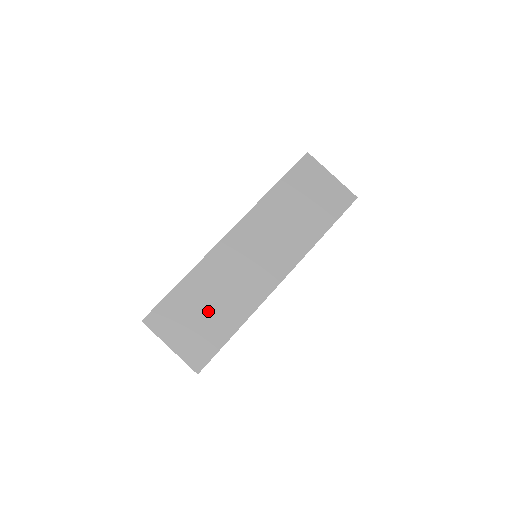
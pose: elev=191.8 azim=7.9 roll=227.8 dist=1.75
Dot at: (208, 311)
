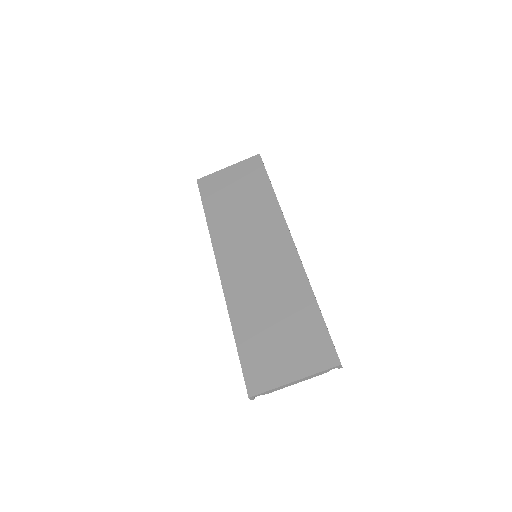
Dot at: (280, 323)
